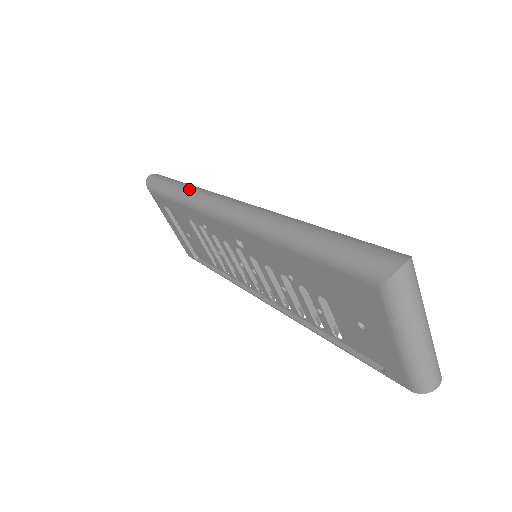
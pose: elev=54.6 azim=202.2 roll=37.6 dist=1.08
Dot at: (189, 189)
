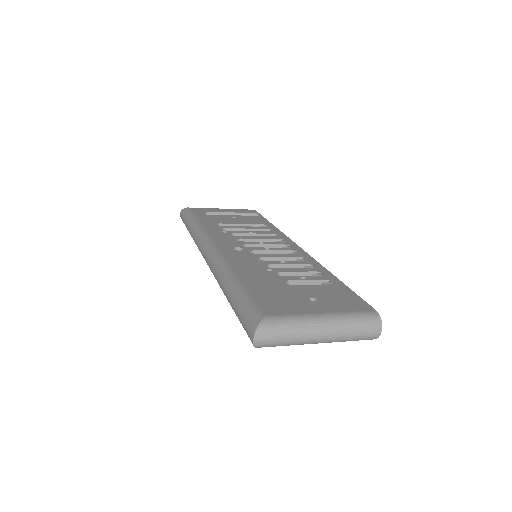
Dot at: (192, 236)
